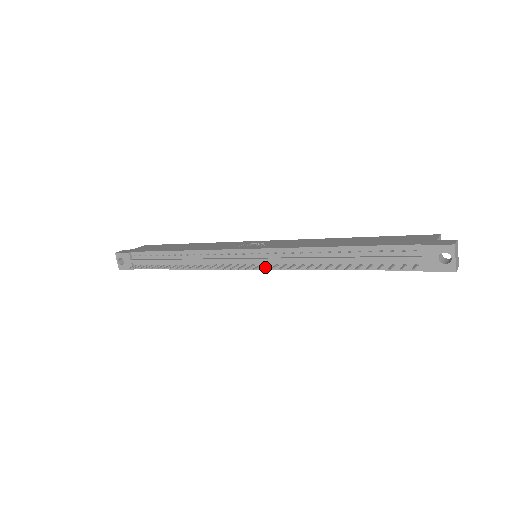
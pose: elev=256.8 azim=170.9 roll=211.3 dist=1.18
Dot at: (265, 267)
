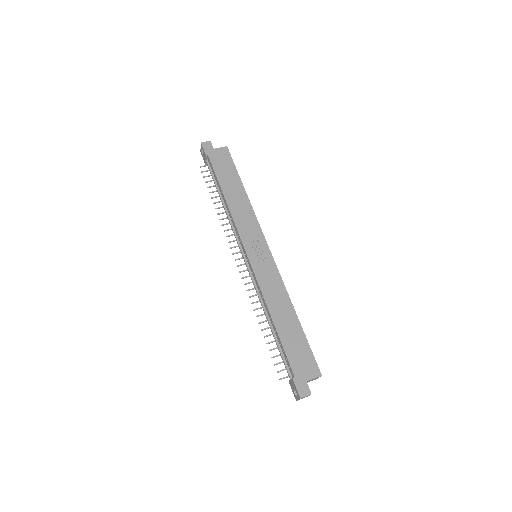
Dot at: (245, 277)
